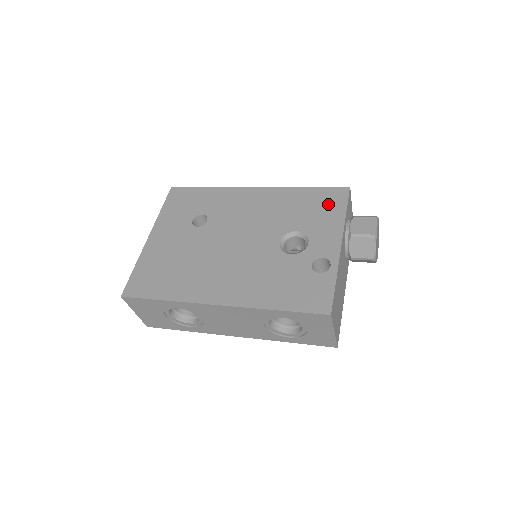
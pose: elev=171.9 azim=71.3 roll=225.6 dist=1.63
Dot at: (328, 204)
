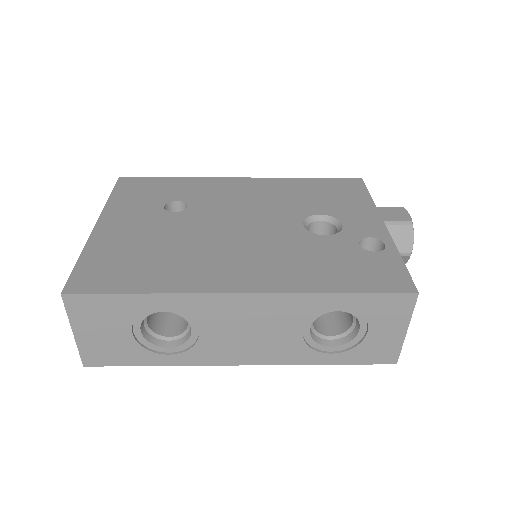
Dot at: (345, 191)
